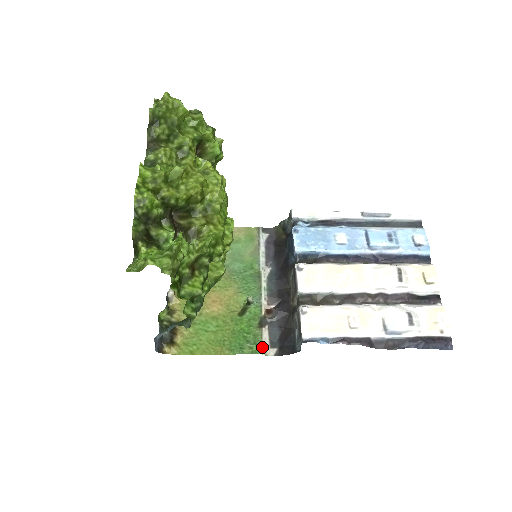
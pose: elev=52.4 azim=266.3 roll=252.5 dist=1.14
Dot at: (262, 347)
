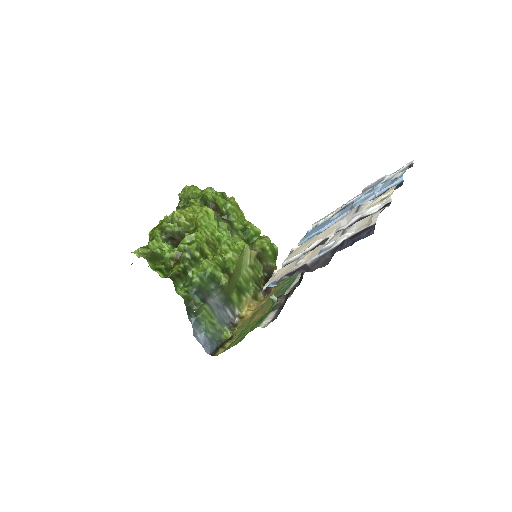
Dot at: (262, 323)
